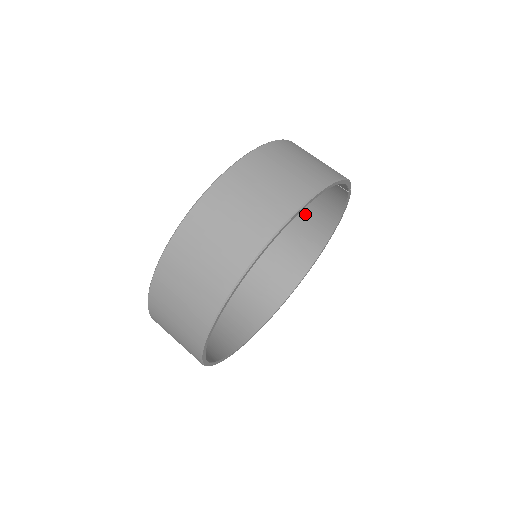
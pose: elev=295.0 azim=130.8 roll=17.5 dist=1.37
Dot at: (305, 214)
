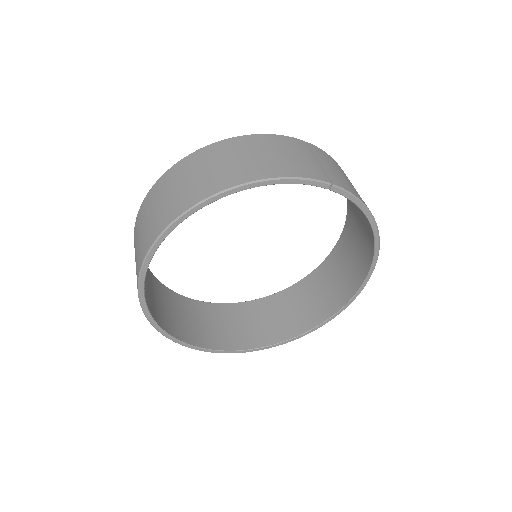
Dot at: (356, 210)
